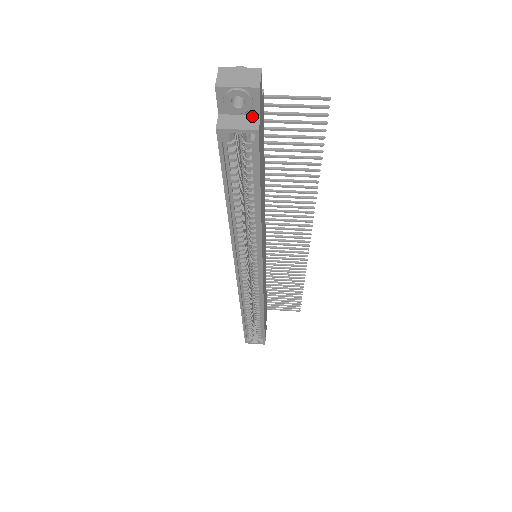
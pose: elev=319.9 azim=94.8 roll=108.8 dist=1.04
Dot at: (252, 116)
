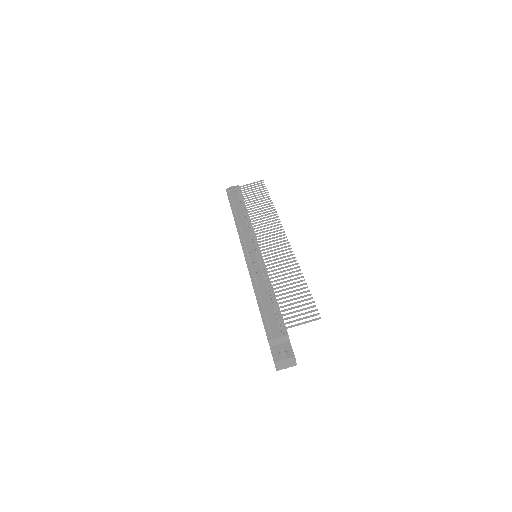
Dot at: occluded
